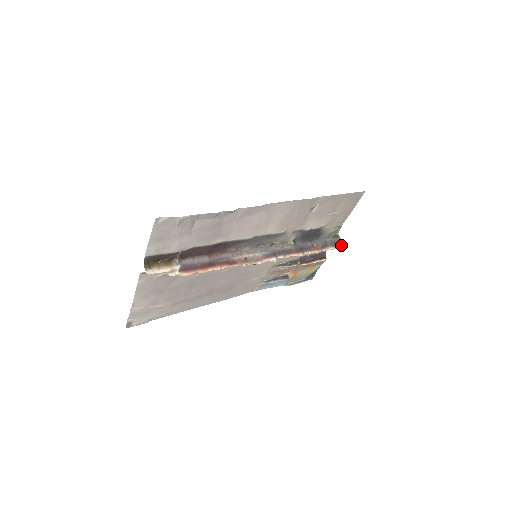
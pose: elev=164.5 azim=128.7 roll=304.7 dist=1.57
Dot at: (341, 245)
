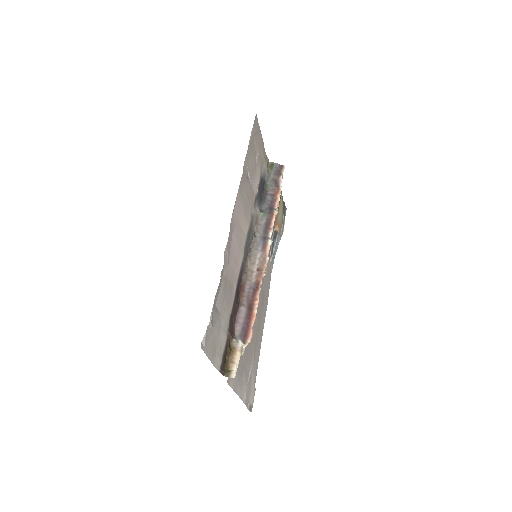
Dot at: (282, 167)
